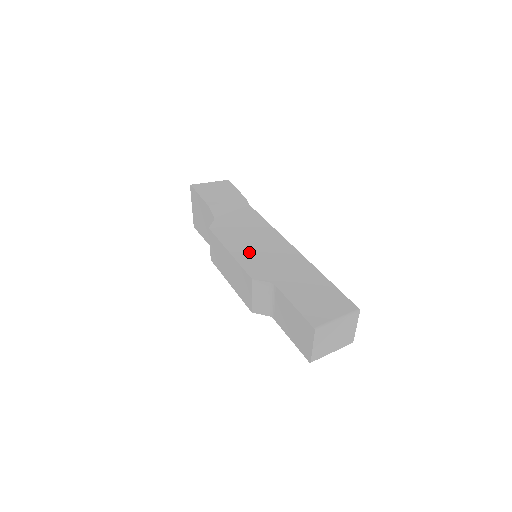
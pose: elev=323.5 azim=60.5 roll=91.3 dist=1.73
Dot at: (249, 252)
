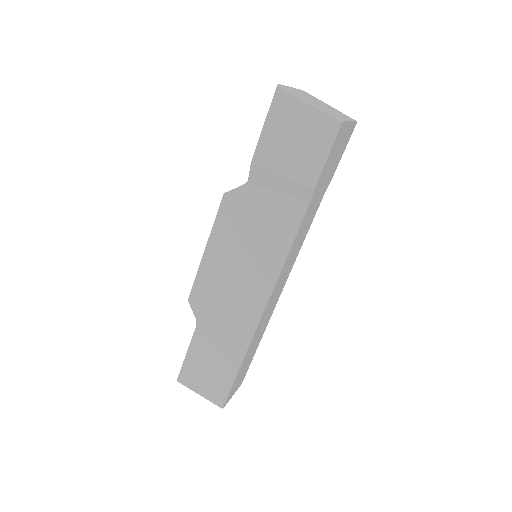
Dot at: (219, 271)
